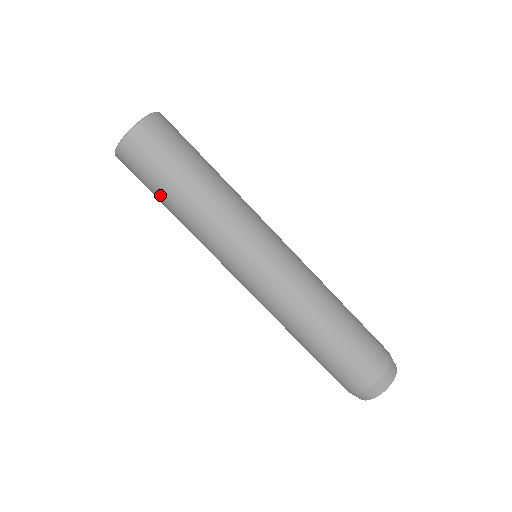
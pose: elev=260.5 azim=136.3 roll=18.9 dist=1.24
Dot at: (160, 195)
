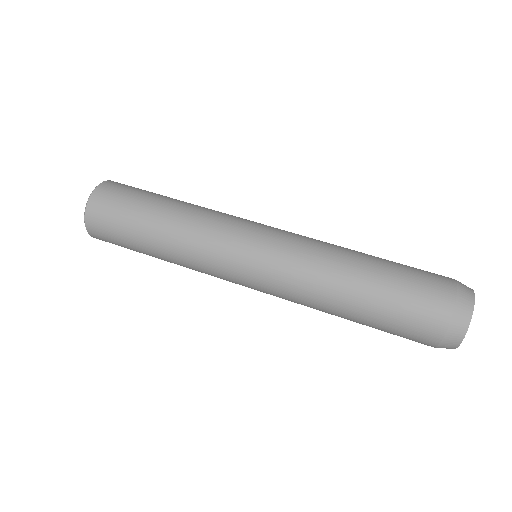
Dot at: (140, 250)
